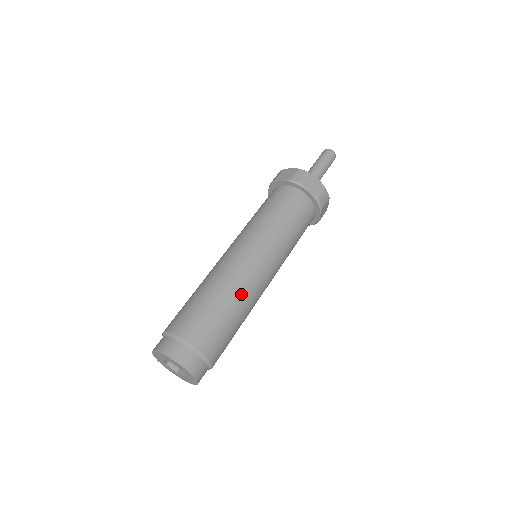
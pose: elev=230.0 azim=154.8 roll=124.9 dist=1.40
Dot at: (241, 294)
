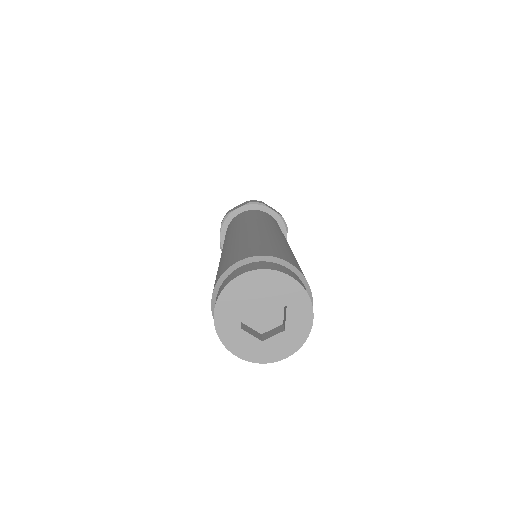
Dot at: occluded
